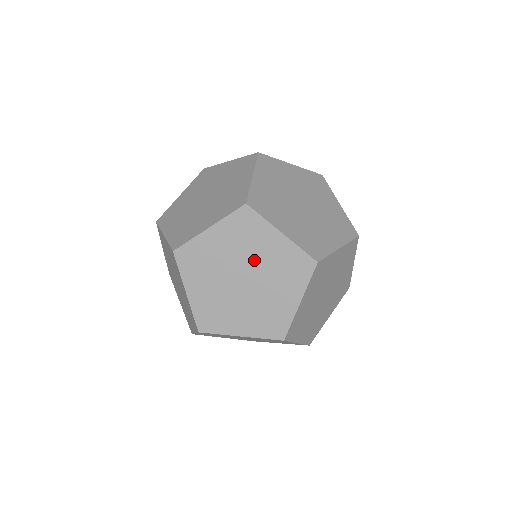
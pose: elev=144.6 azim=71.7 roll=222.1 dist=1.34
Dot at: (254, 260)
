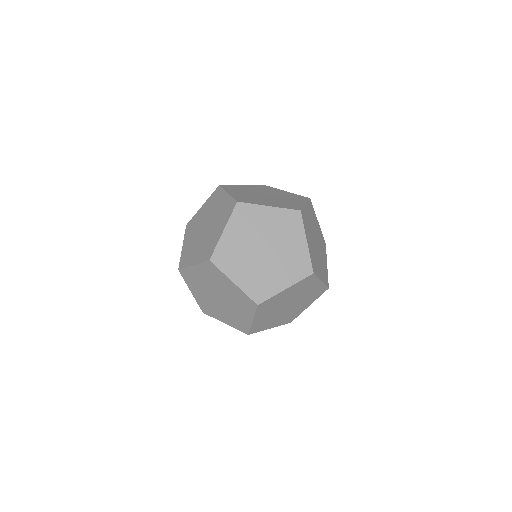
Dot at: (272, 193)
